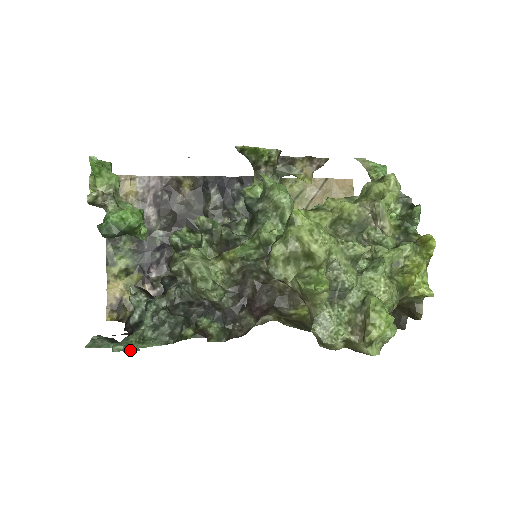
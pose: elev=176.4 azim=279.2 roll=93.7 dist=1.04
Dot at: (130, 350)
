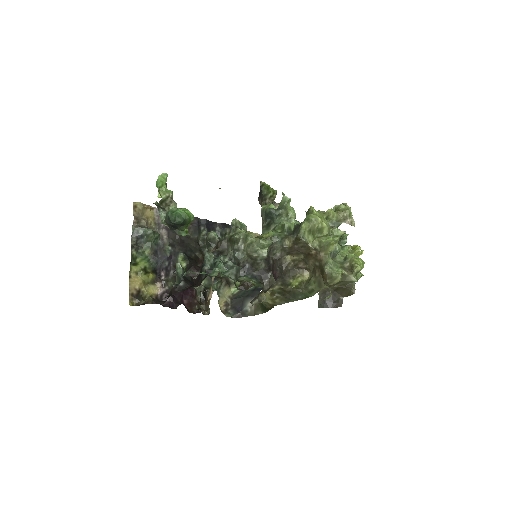
Dot at: occluded
